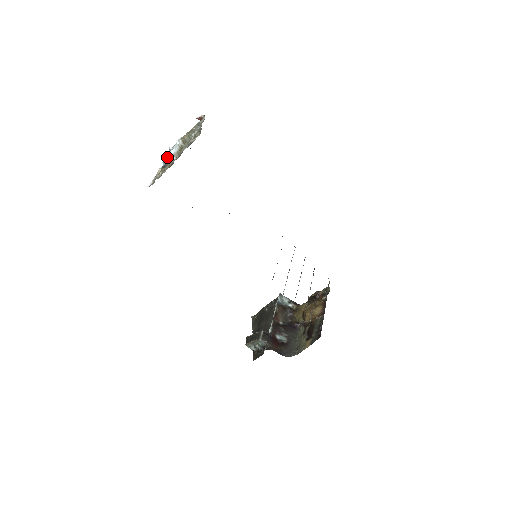
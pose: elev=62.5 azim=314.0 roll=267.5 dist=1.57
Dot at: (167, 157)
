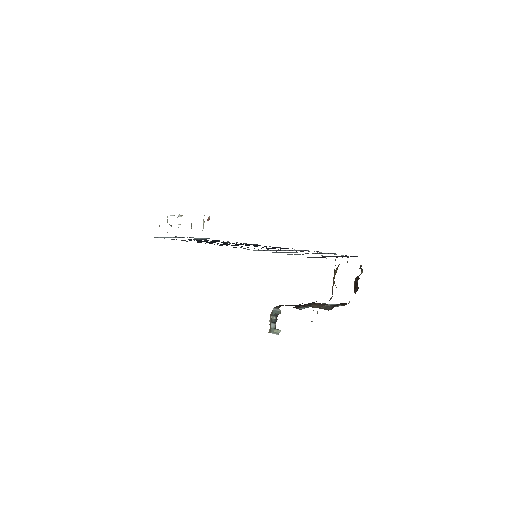
Dot at: (167, 220)
